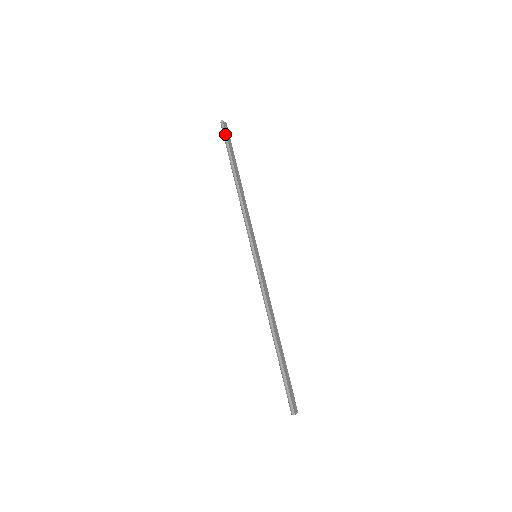
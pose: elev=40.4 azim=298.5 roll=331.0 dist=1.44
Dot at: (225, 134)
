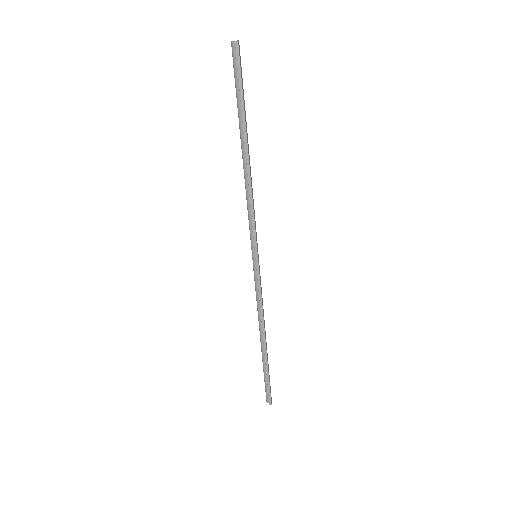
Dot at: (239, 70)
